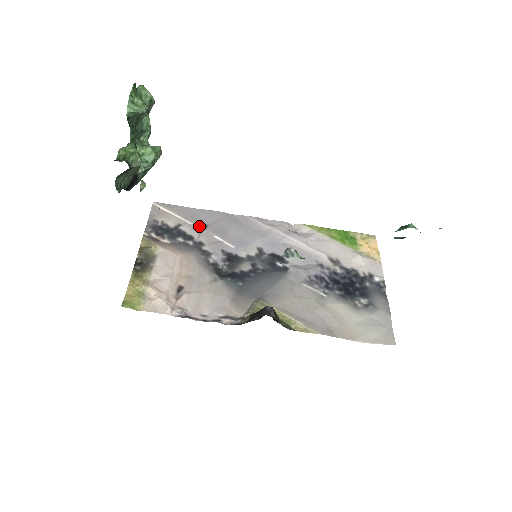
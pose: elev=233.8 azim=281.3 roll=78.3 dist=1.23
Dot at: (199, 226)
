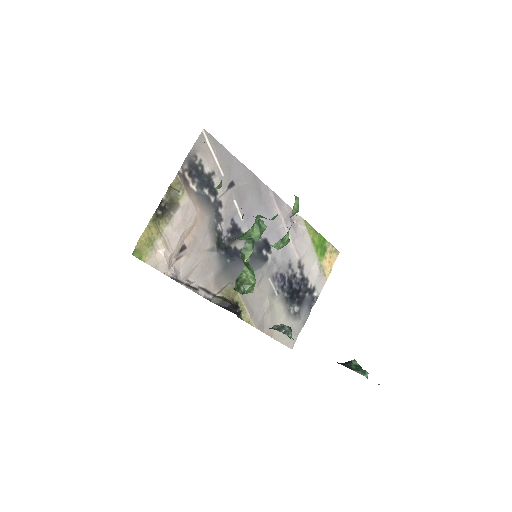
Dot at: (228, 182)
